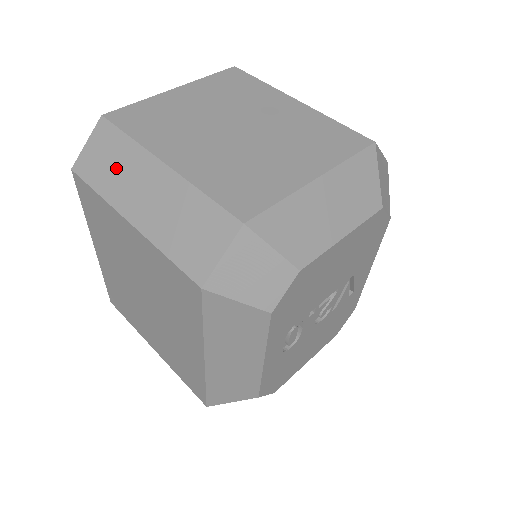
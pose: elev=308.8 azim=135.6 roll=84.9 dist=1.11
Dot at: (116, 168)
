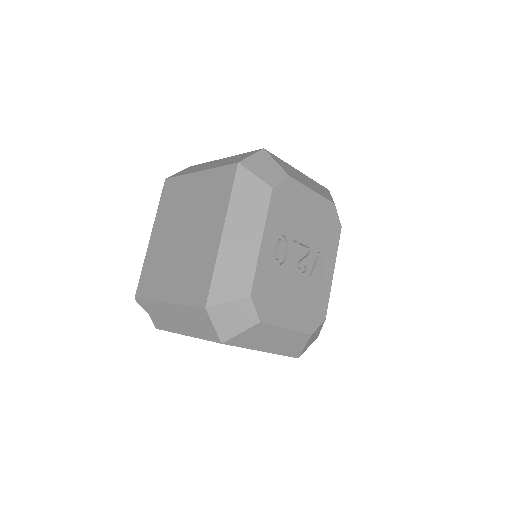
Dot at: occluded
